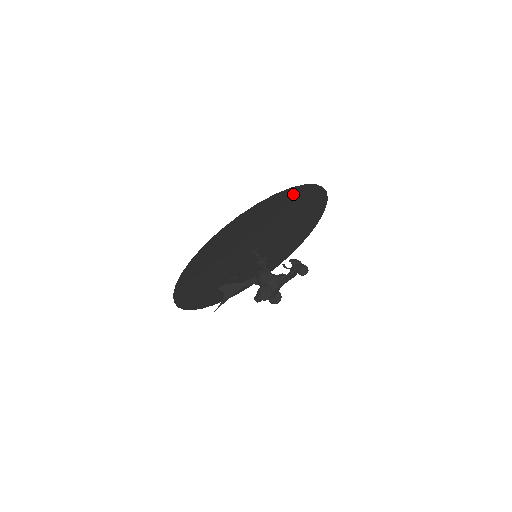
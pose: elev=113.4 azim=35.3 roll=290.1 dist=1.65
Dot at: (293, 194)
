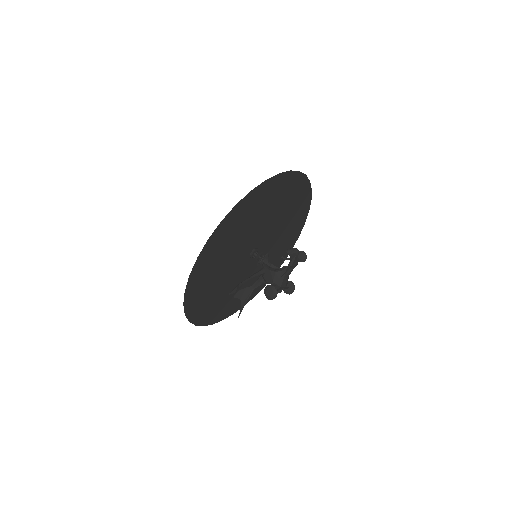
Dot at: (258, 194)
